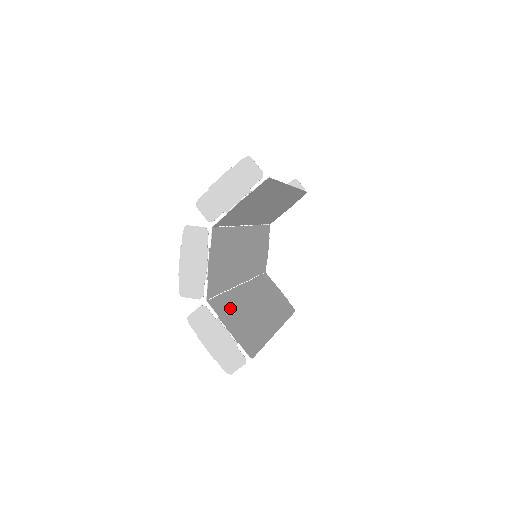
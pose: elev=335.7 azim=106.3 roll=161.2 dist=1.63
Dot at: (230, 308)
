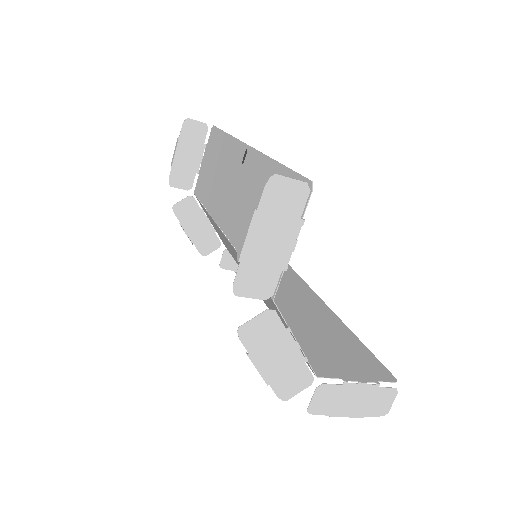
Dot at: (316, 348)
